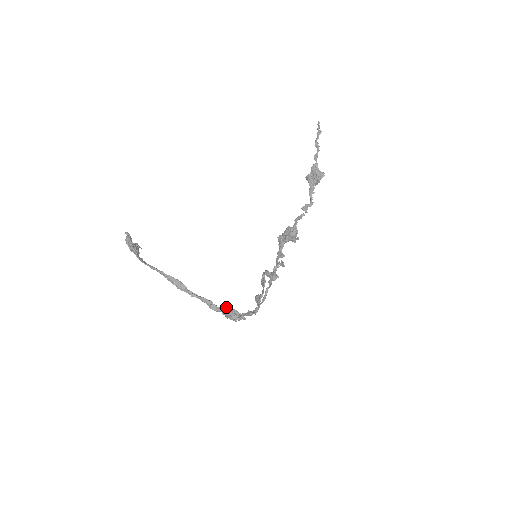
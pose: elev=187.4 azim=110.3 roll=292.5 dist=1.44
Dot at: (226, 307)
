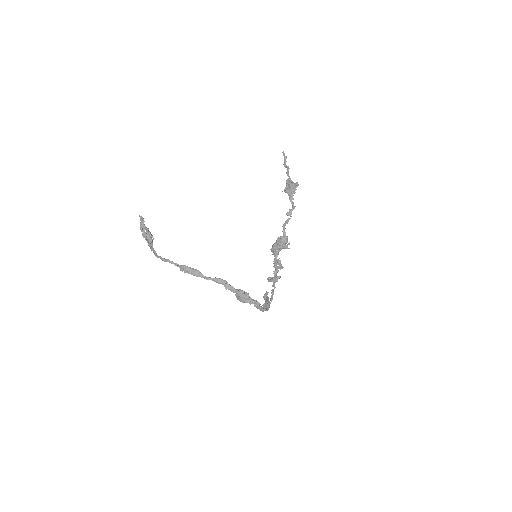
Dot at: (240, 290)
